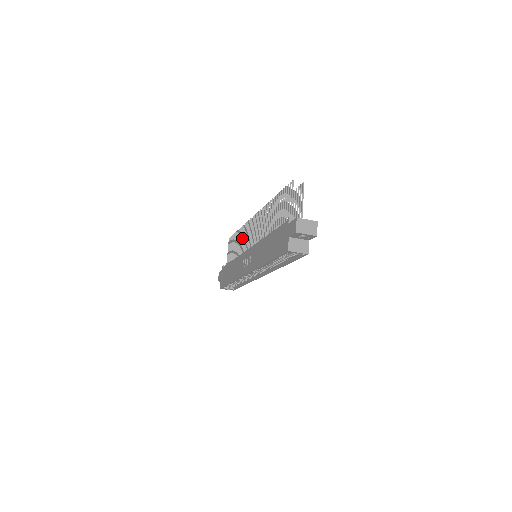
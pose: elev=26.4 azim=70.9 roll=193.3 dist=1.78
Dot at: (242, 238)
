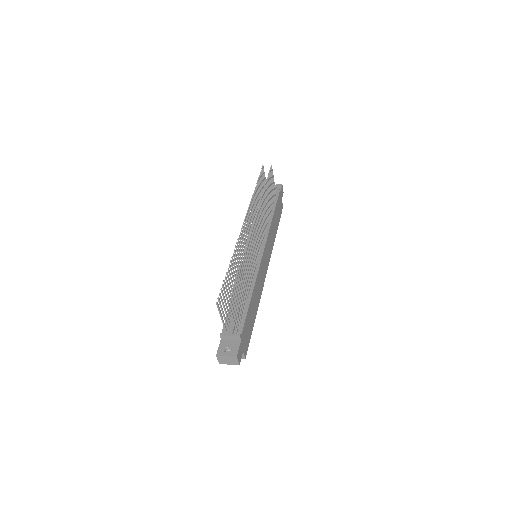
Dot at: (253, 211)
